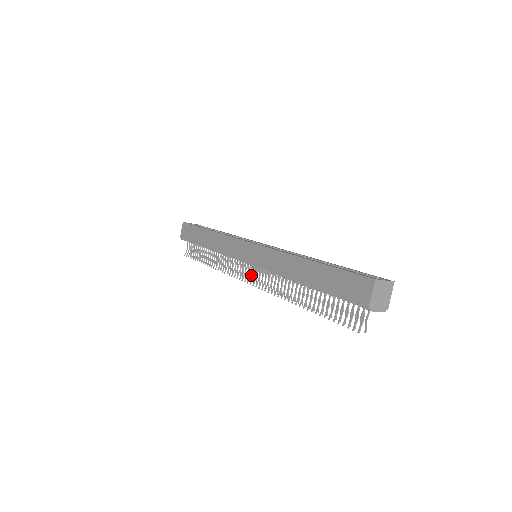
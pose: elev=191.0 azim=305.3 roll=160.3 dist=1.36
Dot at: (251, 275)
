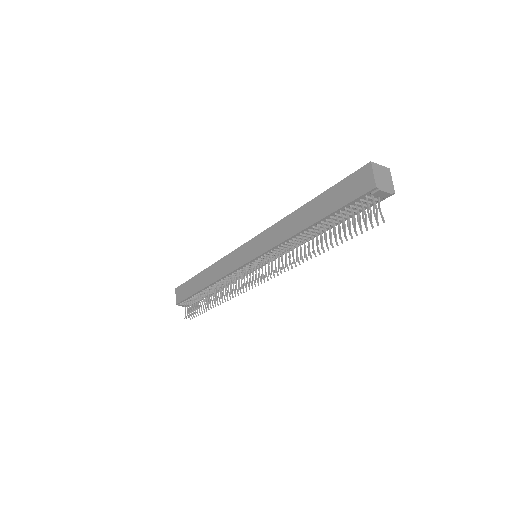
Dot at: occluded
